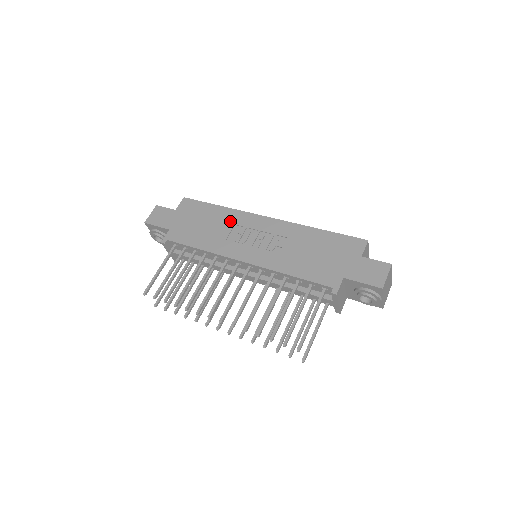
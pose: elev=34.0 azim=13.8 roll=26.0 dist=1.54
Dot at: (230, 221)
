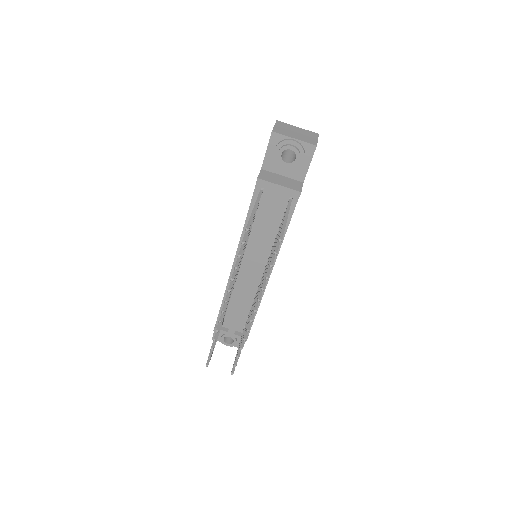
Dot at: occluded
